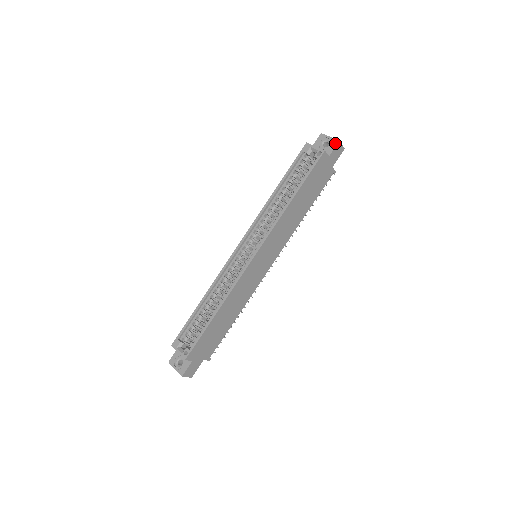
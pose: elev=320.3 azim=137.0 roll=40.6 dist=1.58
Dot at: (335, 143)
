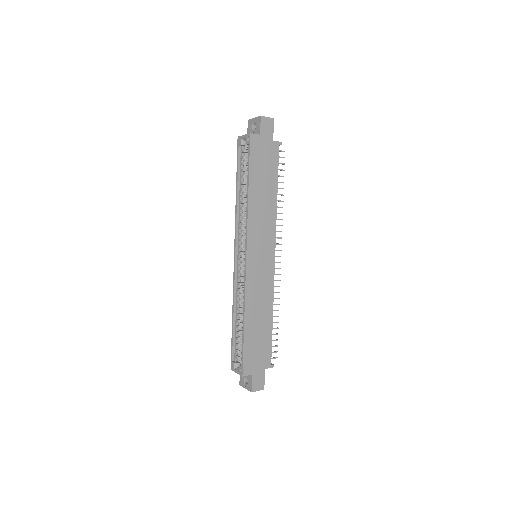
Dot at: (259, 120)
